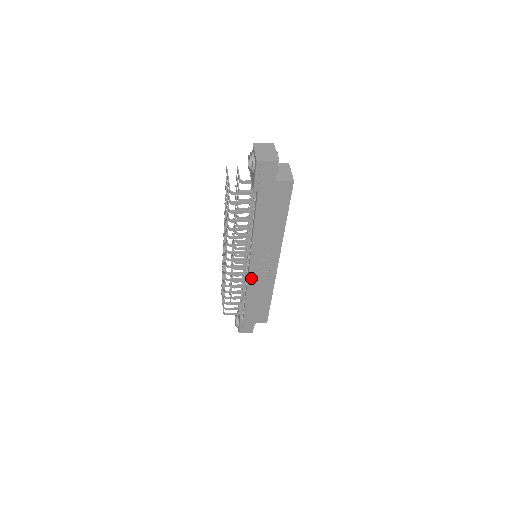
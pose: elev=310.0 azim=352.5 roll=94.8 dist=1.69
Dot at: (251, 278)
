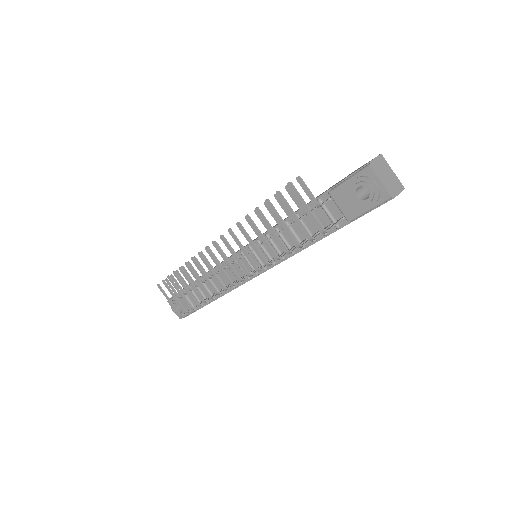
Dot at: (247, 281)
